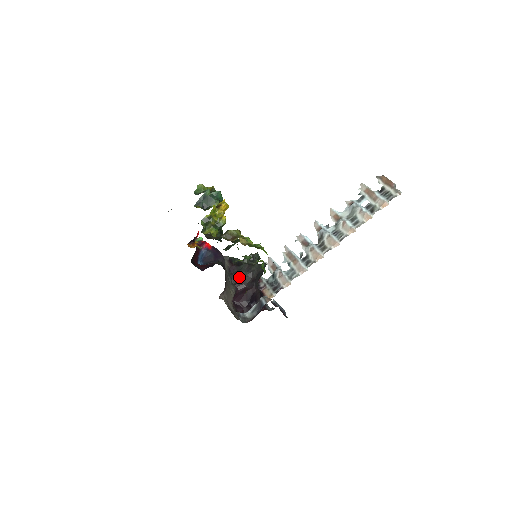
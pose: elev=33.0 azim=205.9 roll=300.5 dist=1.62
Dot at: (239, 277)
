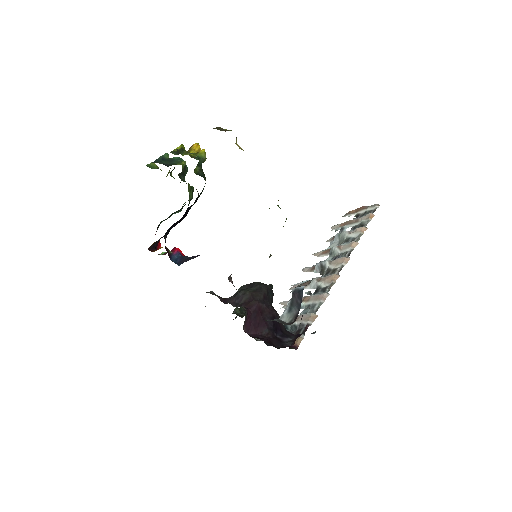
Dot at: (242, 295)
